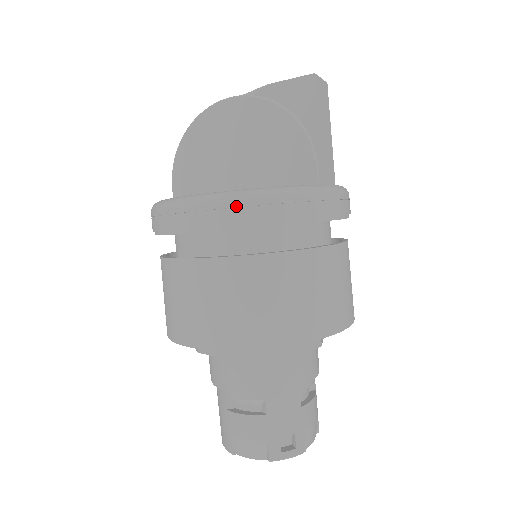
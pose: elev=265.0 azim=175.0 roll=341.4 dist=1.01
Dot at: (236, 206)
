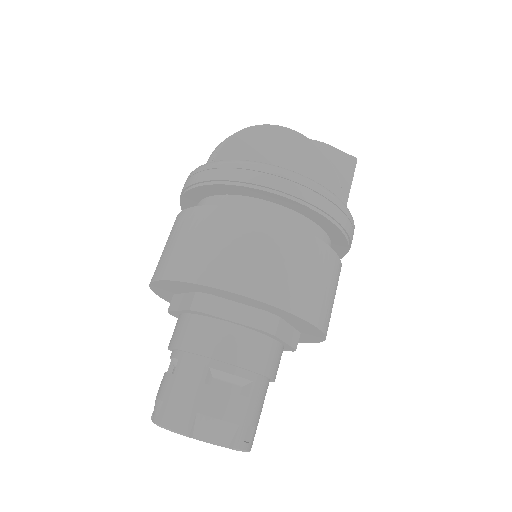
Dot at: (332, 201)
